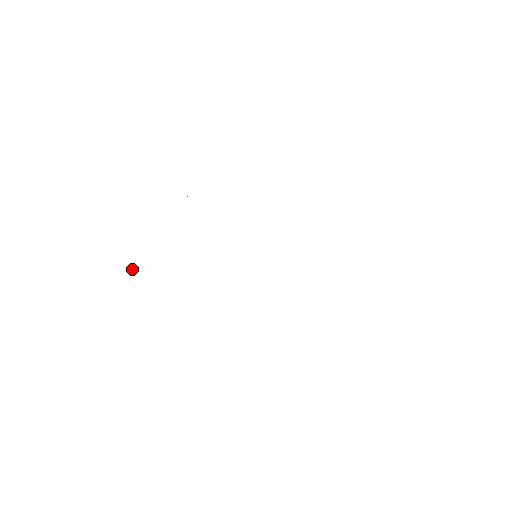
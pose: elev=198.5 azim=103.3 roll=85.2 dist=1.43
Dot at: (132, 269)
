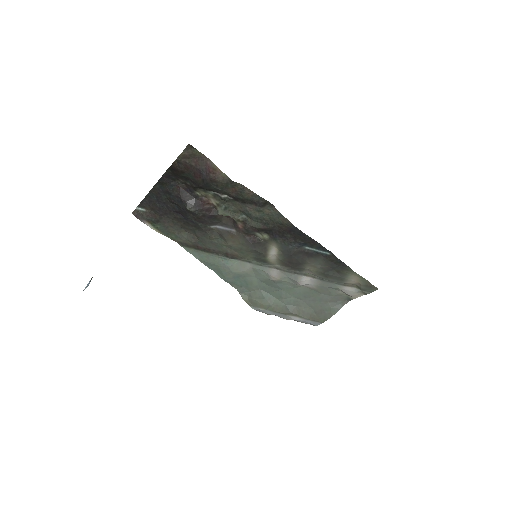
Dot at: occluded
